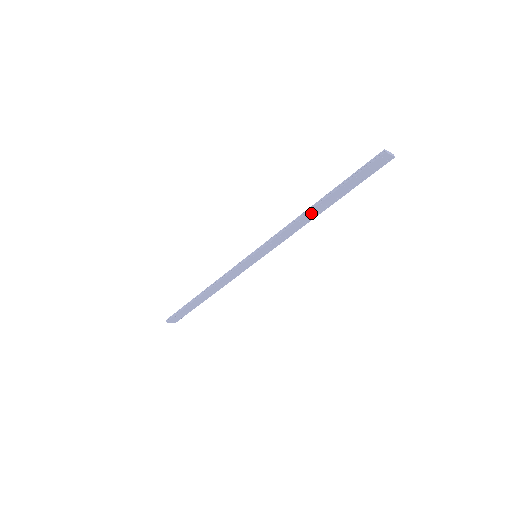
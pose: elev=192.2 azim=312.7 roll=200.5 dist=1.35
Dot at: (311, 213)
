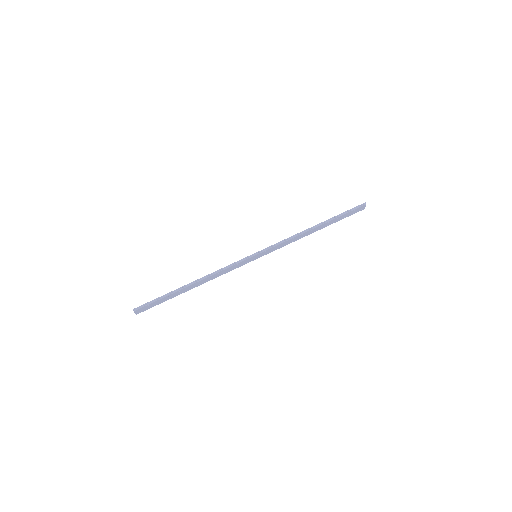
Dot at: (311, 231)
